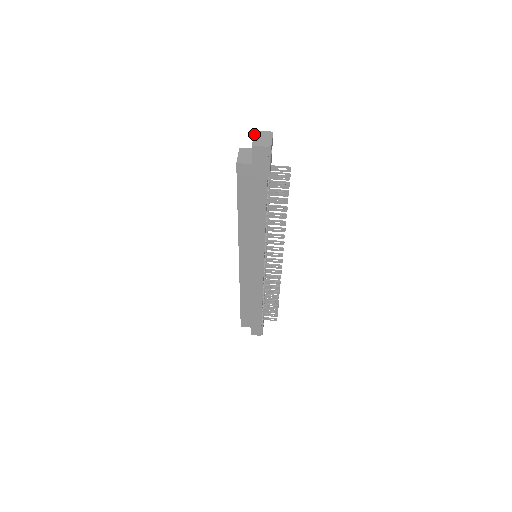
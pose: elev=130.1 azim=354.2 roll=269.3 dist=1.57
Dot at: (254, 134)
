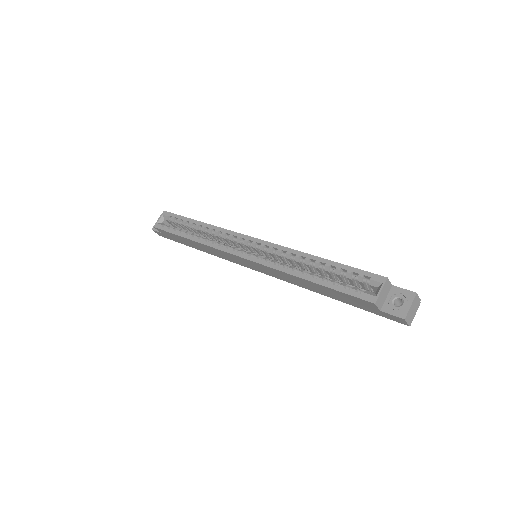
Dot at: (414, 300)
